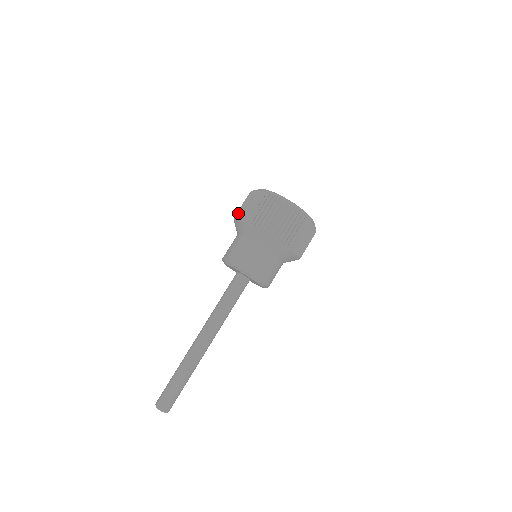
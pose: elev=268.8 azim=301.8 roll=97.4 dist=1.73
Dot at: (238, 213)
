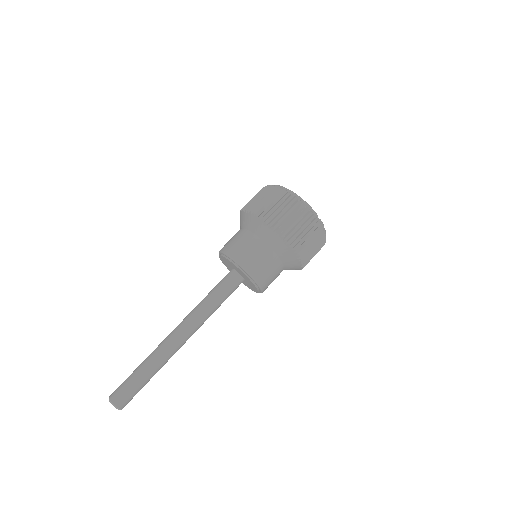
Dot at: occluded
